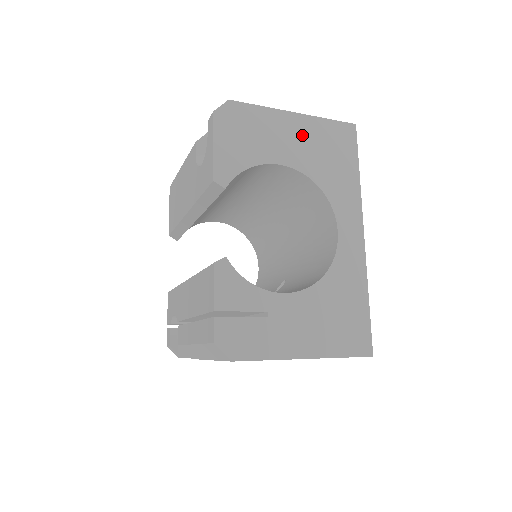
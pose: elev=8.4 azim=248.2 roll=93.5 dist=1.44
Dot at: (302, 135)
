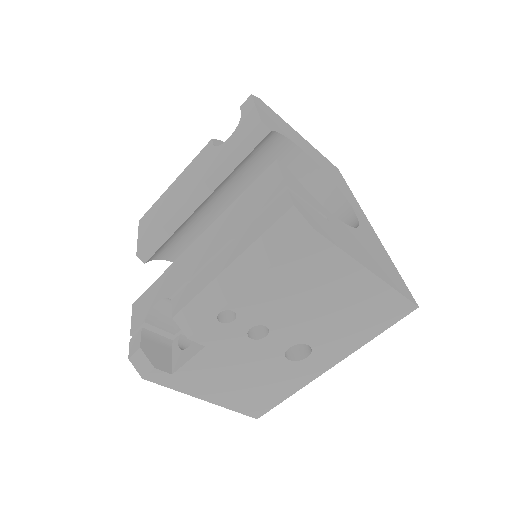
Dot at: (309, 148)
